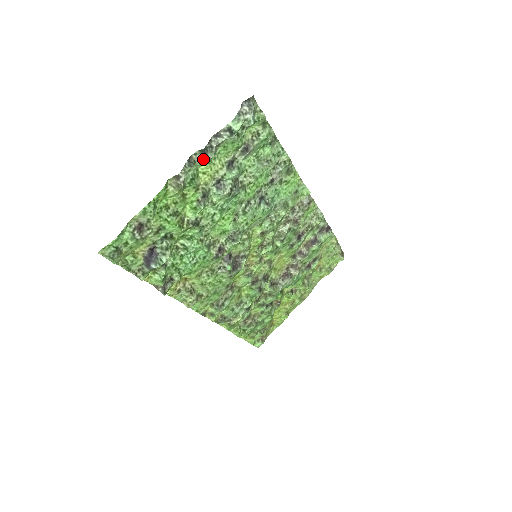
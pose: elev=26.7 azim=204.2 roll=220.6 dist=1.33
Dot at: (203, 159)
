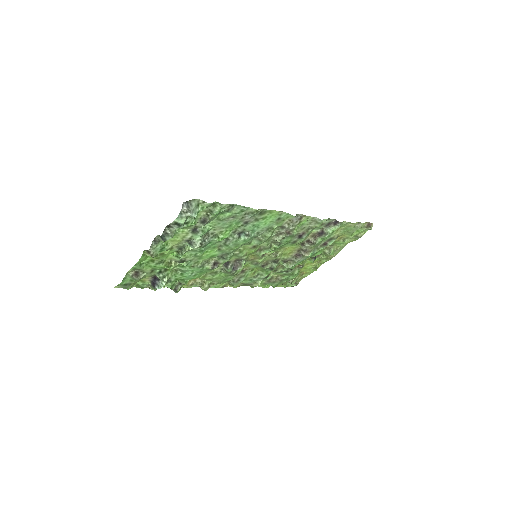
Dot at: (163, 241)
